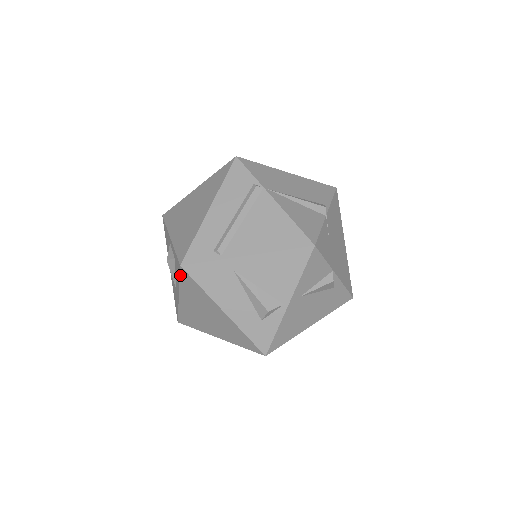
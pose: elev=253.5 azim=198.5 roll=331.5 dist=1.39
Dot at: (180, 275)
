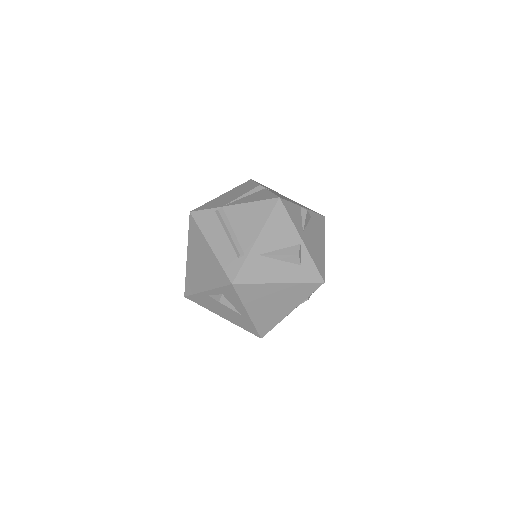
Dot at: (237, 292)
